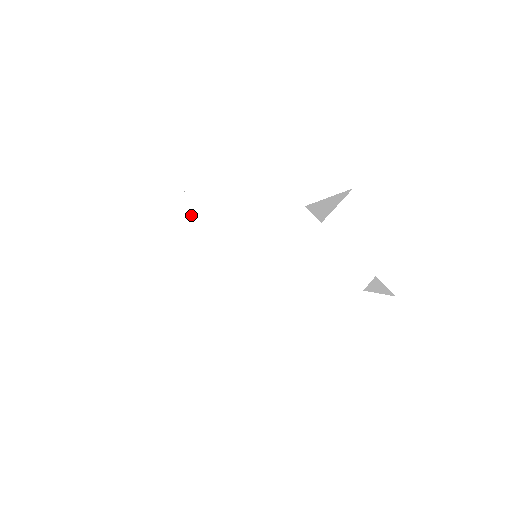
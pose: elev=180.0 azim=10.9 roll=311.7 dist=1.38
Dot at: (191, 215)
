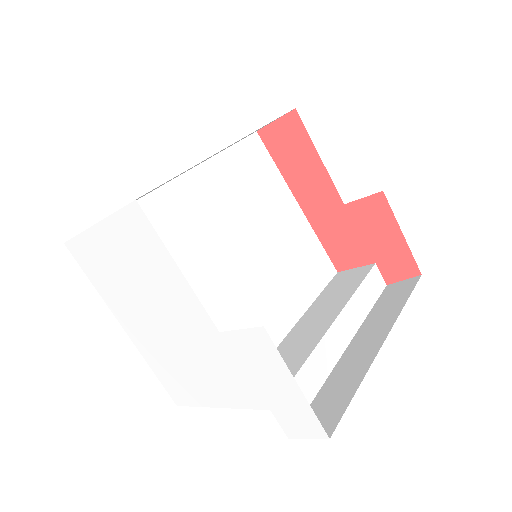
Dot at: (100, 249)
